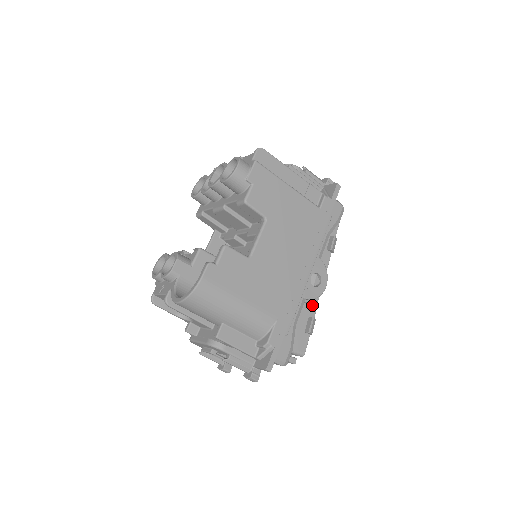
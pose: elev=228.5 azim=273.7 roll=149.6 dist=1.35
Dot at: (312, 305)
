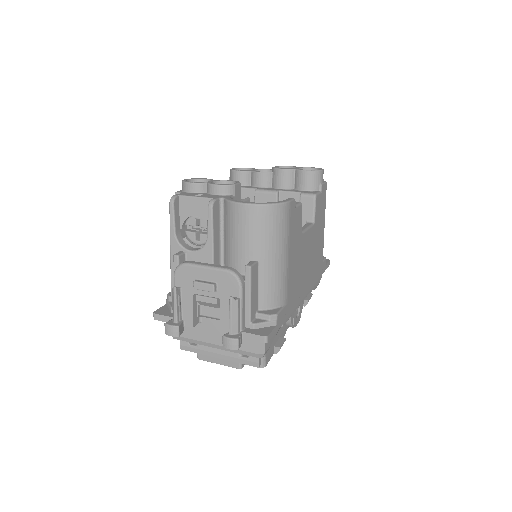
Dot at: (284, 330)
